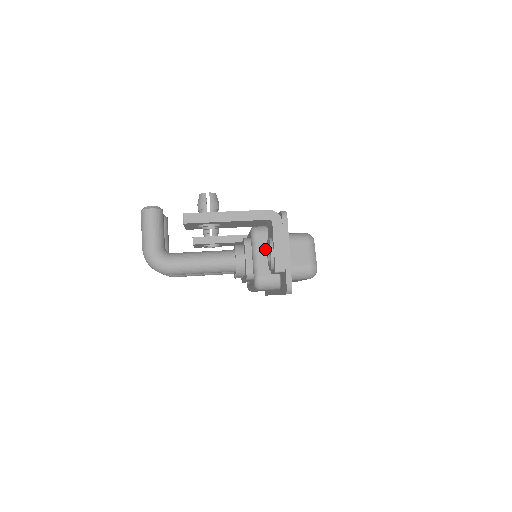
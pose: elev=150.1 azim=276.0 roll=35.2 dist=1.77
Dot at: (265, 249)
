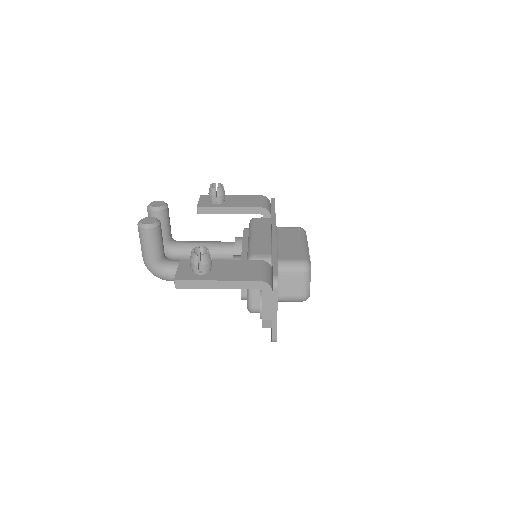
Dot at: occluded
